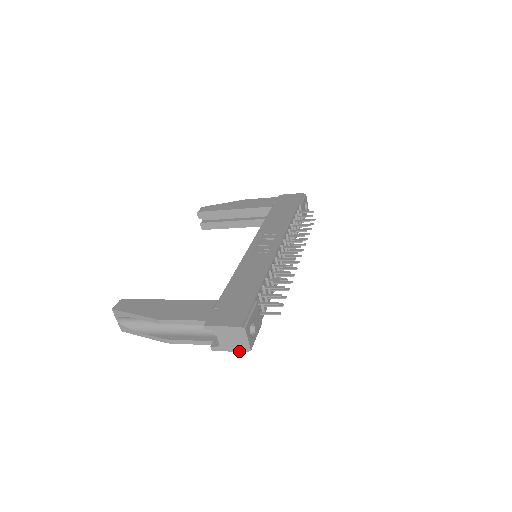
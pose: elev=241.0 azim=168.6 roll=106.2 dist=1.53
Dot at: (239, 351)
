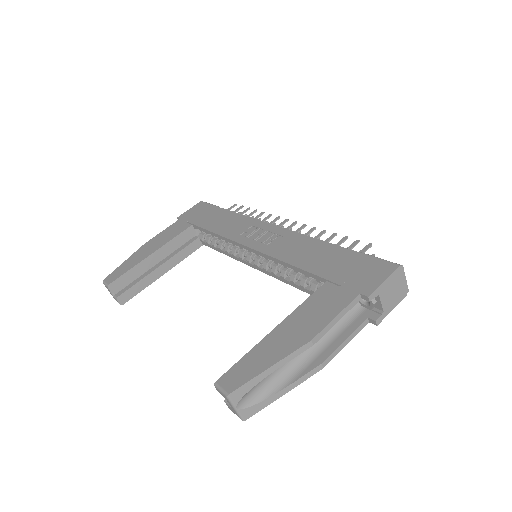
Dot at: (400, 301)
